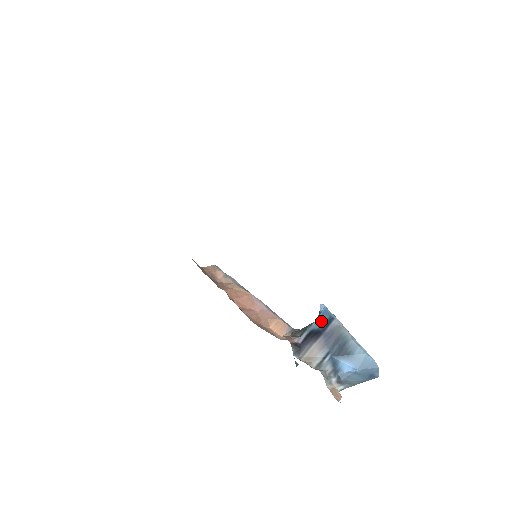
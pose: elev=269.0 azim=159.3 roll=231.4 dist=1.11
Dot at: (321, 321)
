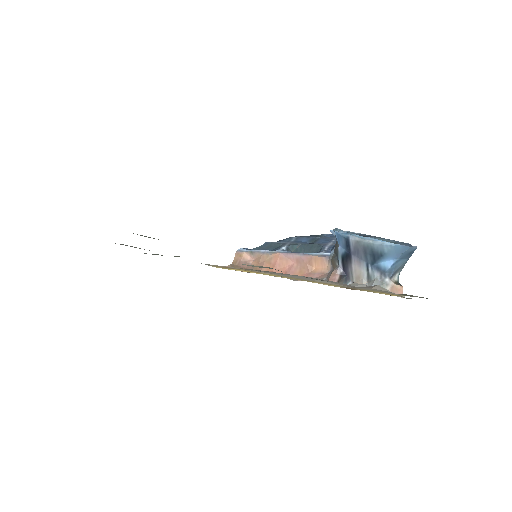
Dot at: (342, 244)
